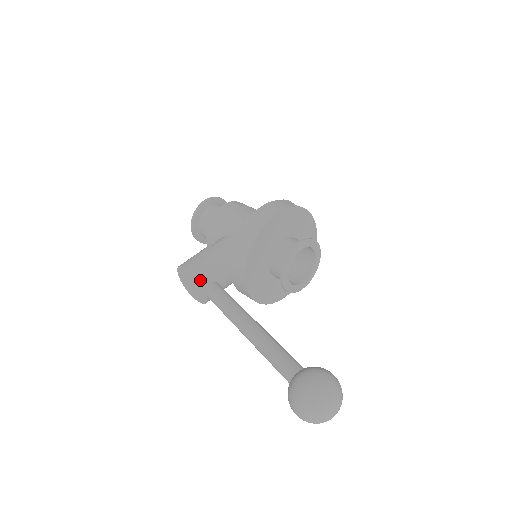
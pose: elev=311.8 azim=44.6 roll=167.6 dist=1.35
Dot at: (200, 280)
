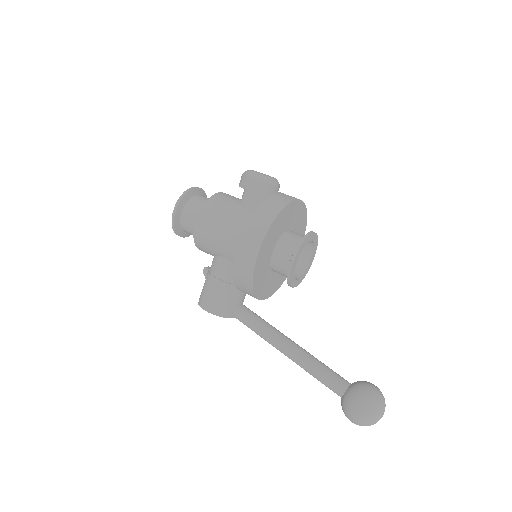
Dot at: (225, 317)
